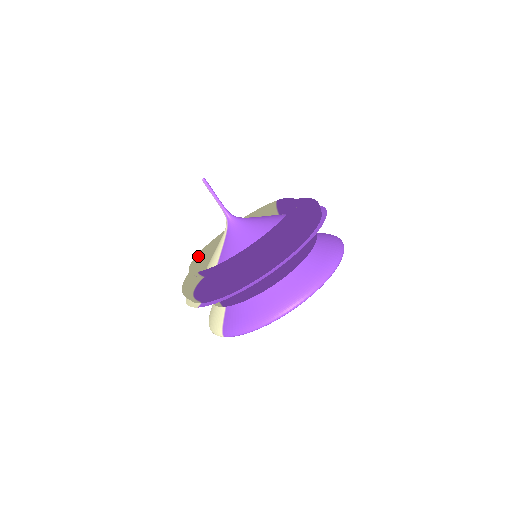
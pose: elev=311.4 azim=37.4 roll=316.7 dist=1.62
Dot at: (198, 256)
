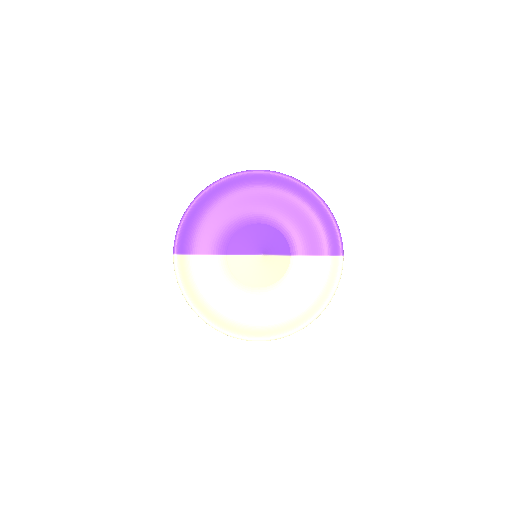
Dot at: occluded
